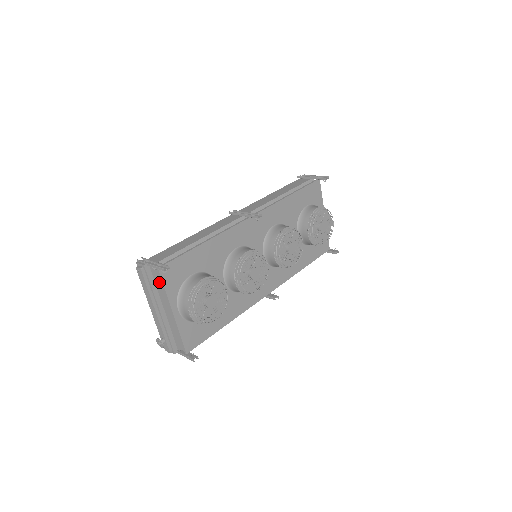
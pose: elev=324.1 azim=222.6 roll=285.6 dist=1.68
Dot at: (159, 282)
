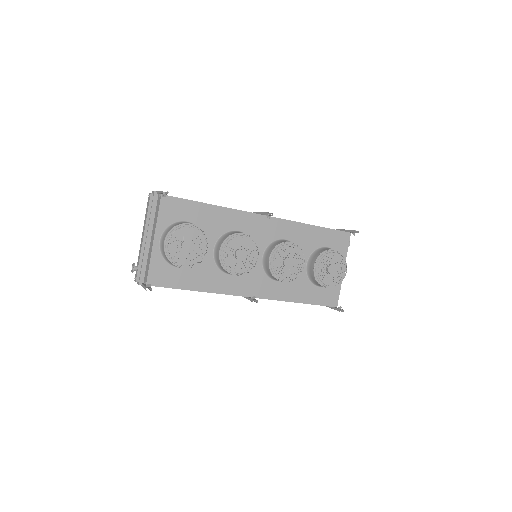
Dot at: (157, 209)
